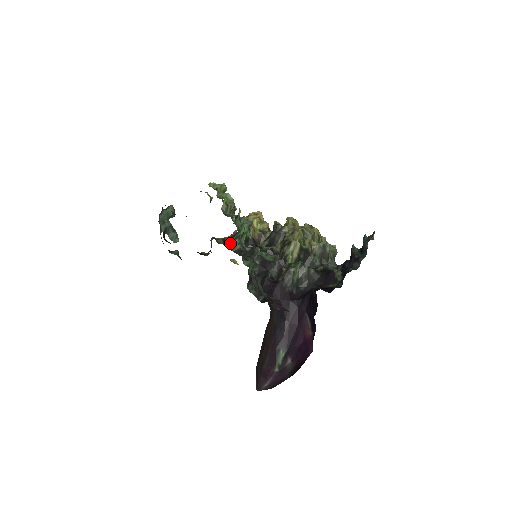
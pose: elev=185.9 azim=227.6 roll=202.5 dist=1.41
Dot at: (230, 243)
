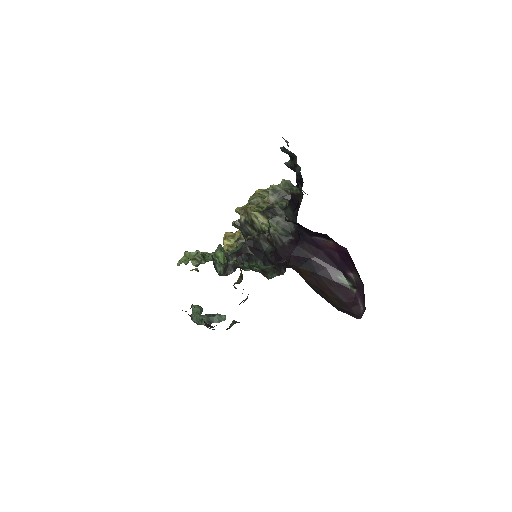
Dot at: (220, 274)
